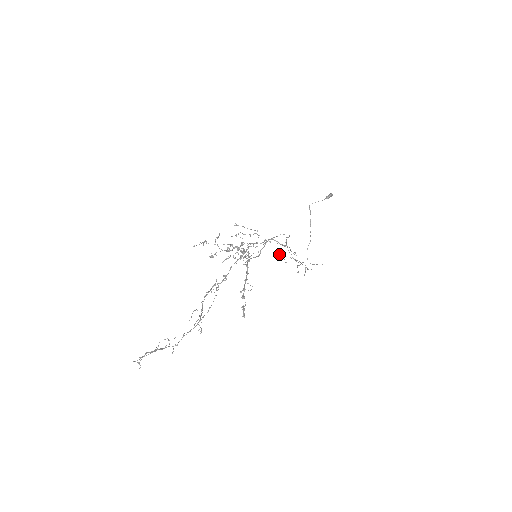
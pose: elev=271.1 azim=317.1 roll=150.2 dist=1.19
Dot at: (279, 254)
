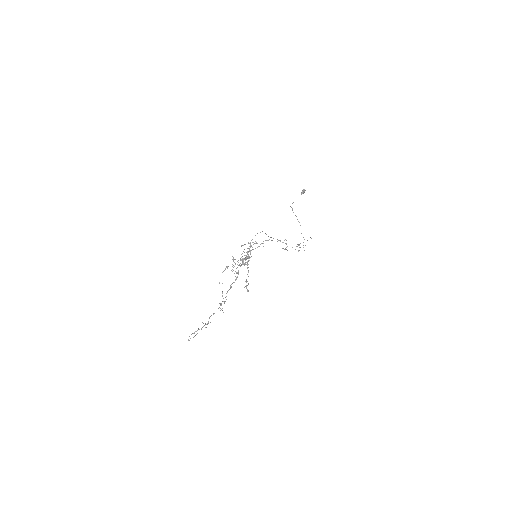
Dot at: occluded
